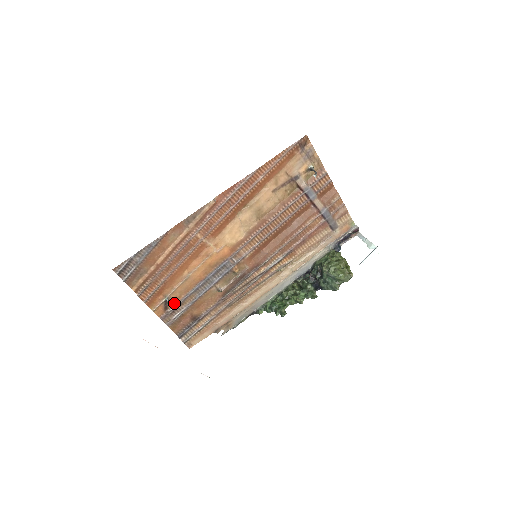
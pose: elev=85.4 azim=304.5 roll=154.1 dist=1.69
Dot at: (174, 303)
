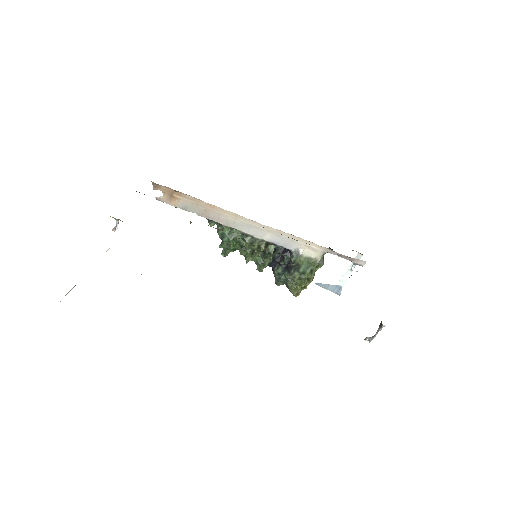
Dot at: occluded
